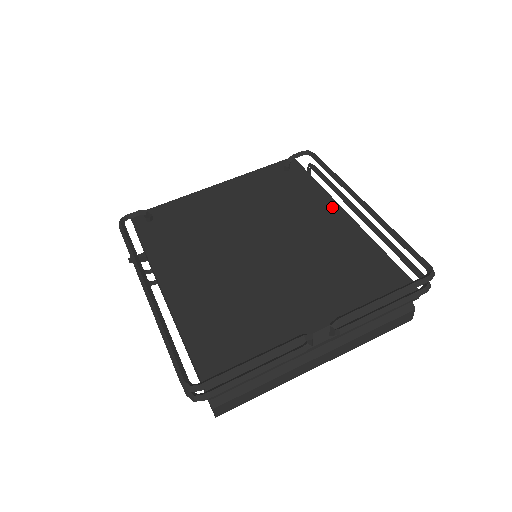
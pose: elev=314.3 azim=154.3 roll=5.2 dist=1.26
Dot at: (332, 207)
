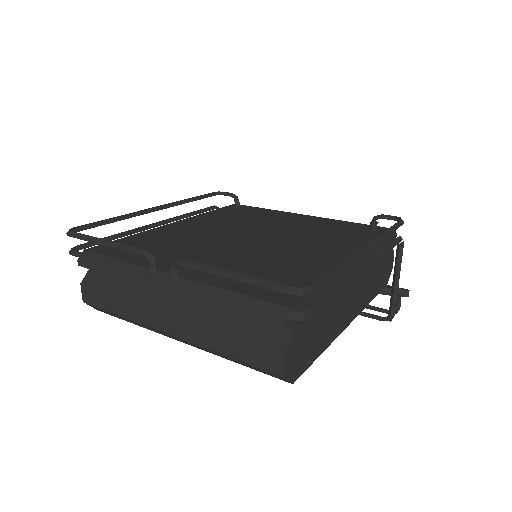
Dot at: (351, 253)
